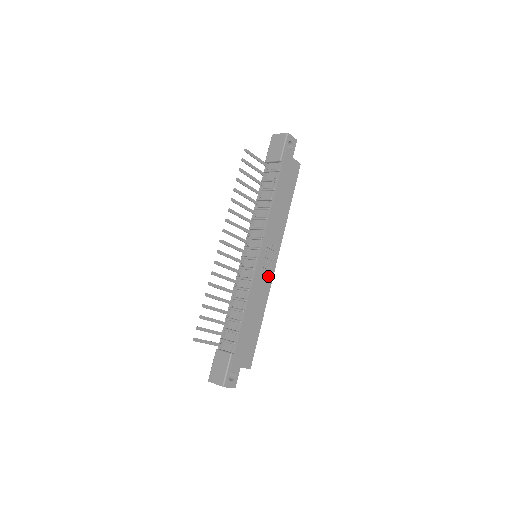
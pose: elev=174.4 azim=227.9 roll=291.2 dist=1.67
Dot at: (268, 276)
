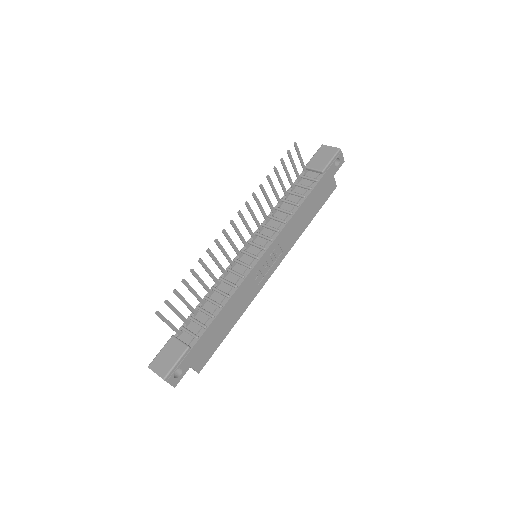
Dot at: (260, 282)
